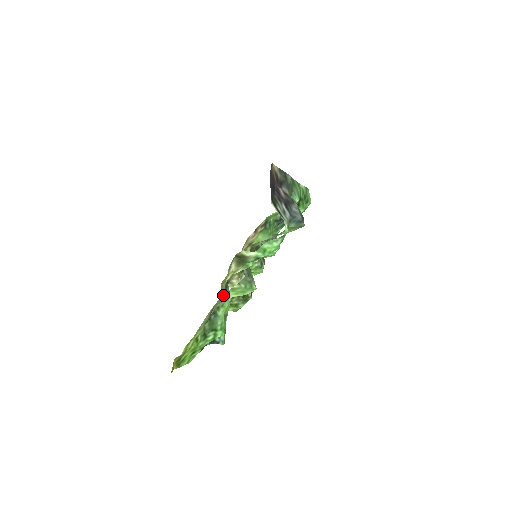
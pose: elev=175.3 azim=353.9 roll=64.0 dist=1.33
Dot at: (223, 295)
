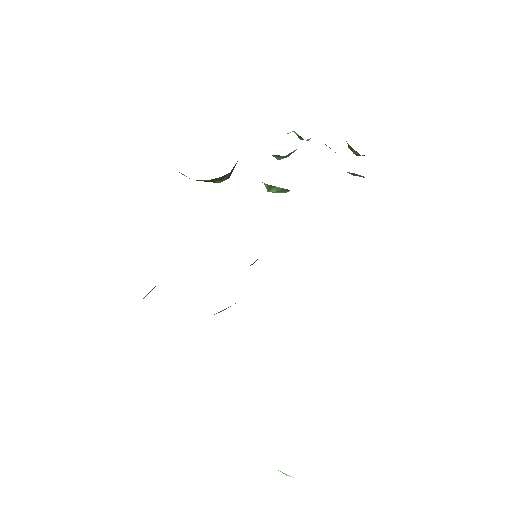
Dot at: occluded
